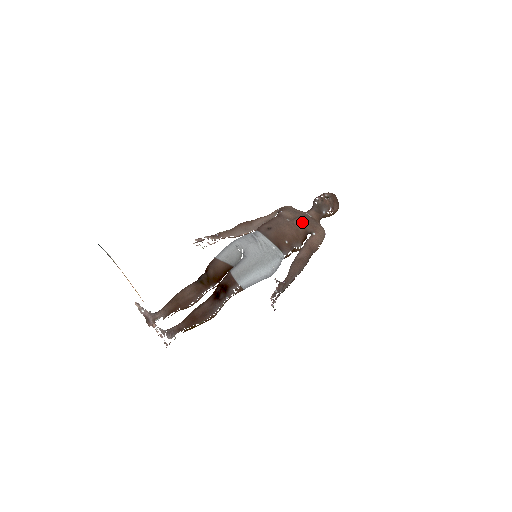
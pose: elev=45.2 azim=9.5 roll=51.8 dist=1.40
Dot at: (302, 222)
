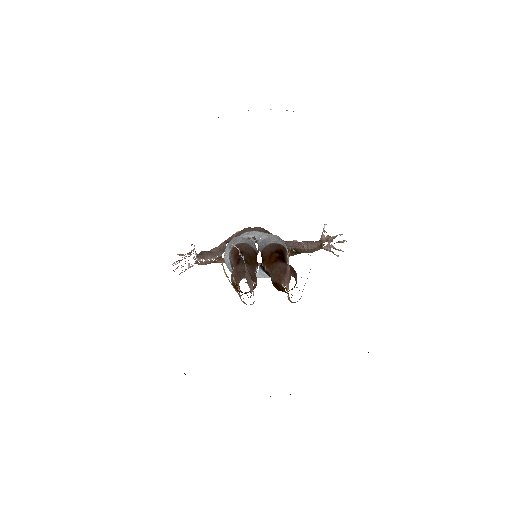
Dot at: occluded
